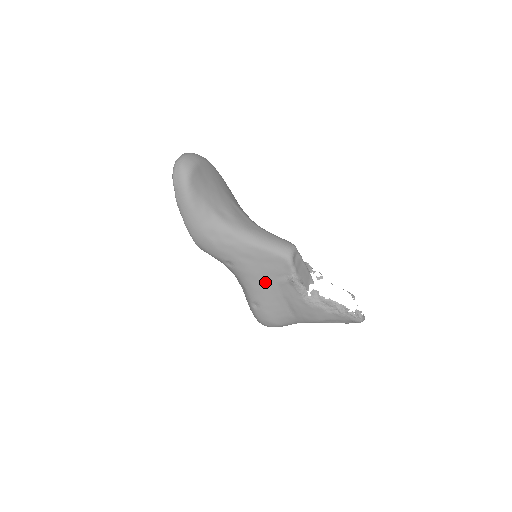
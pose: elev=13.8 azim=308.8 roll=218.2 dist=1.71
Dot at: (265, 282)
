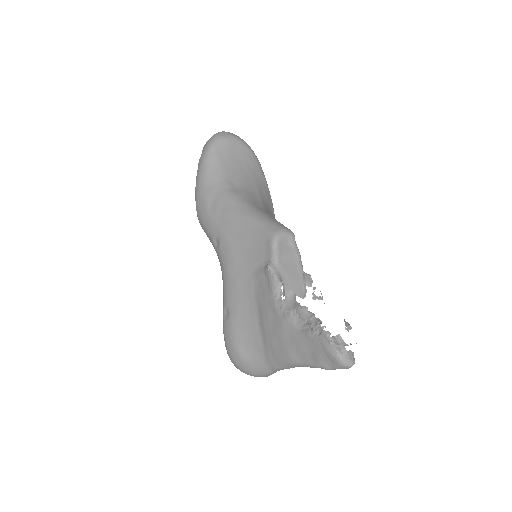
Dot at: (242, 273)
